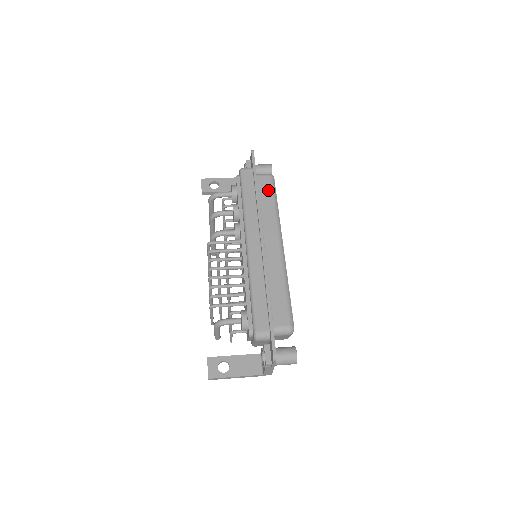
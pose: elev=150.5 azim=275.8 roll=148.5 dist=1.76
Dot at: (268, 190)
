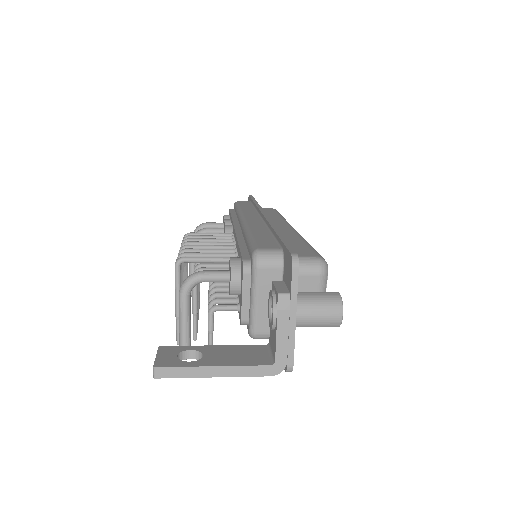
Dot at: (270, 211)
